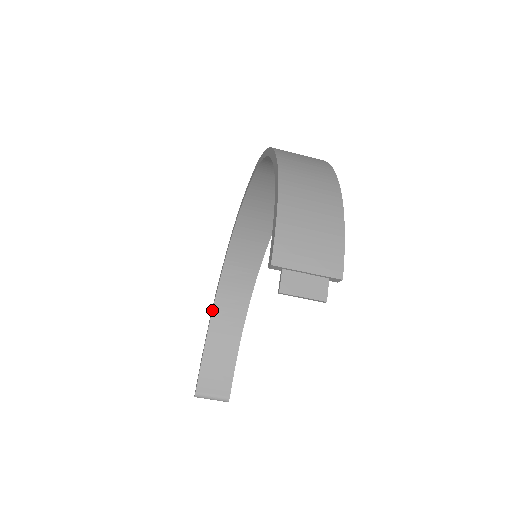
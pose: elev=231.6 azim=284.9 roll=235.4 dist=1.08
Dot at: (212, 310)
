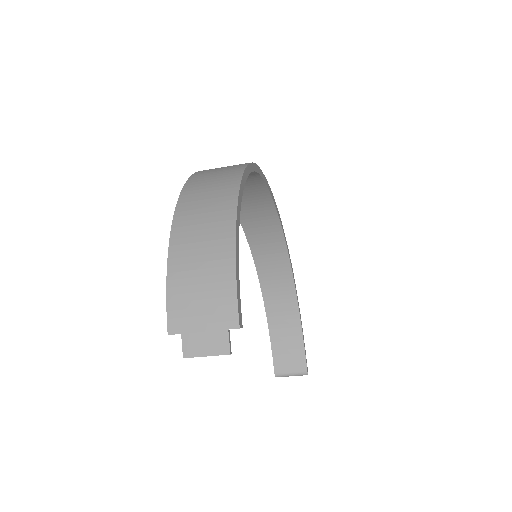
Dot at: occluded
